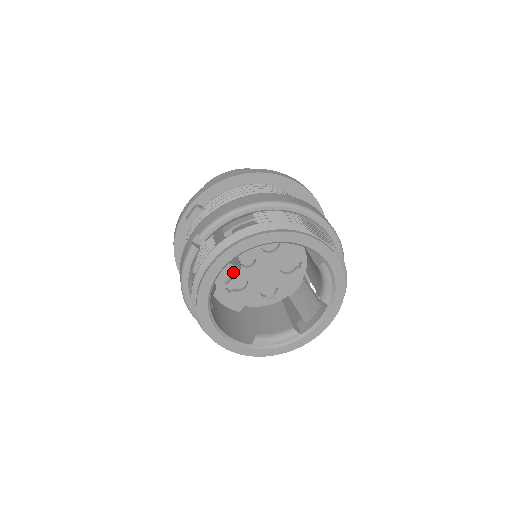
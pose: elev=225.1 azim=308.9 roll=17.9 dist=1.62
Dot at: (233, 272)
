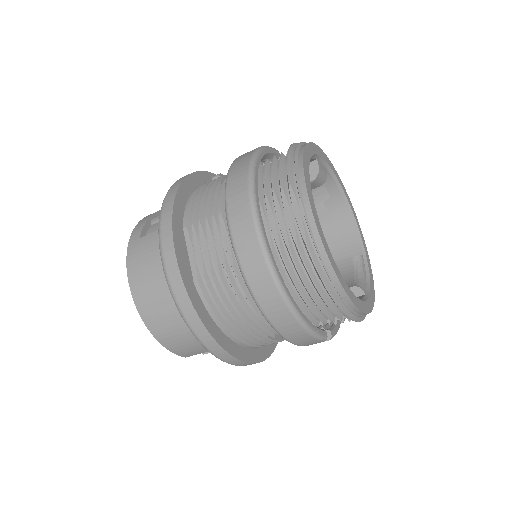
Dot at: (324, 174)
